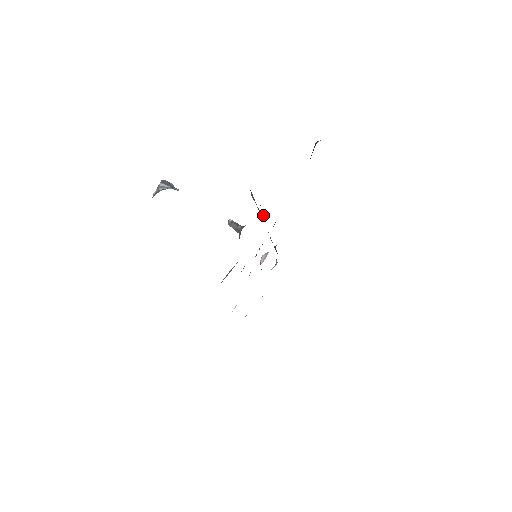
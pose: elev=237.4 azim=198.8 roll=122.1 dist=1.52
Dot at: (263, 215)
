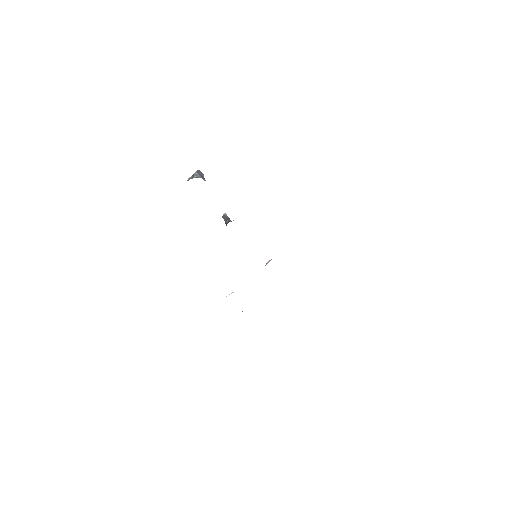
Dot at: occluded
